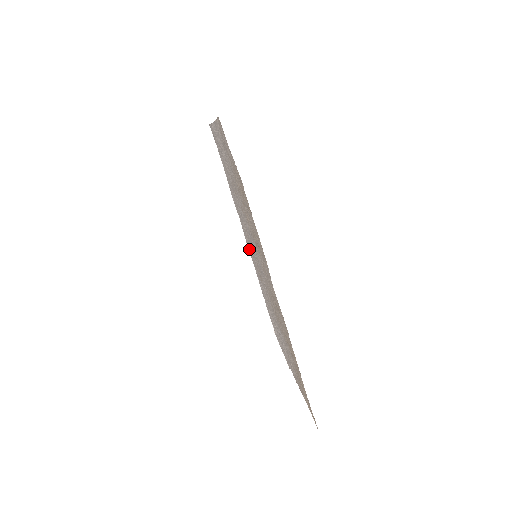
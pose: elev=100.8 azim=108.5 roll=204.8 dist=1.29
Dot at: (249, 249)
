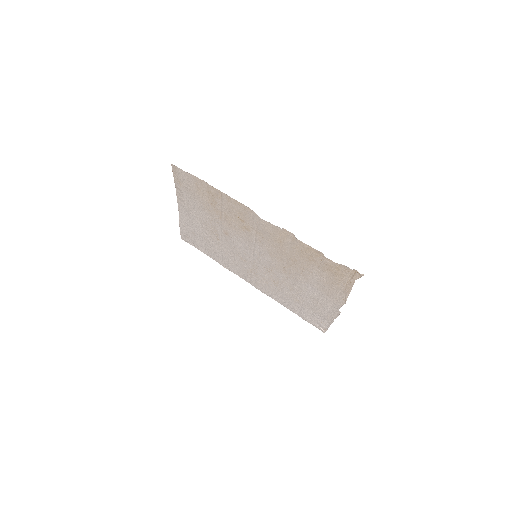
Dot at: (258, 284)
